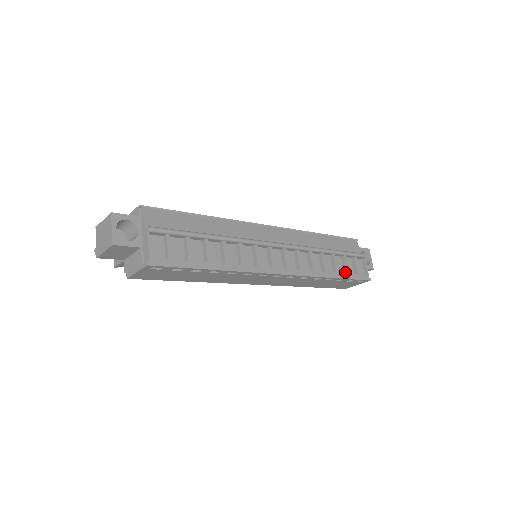
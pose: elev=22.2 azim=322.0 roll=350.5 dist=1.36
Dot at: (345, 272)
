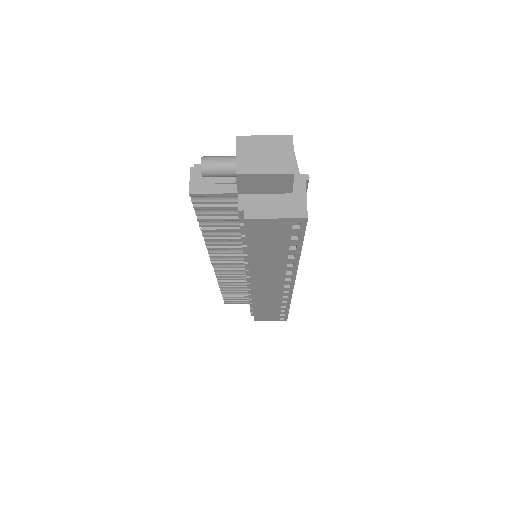
Dot at: occluded
